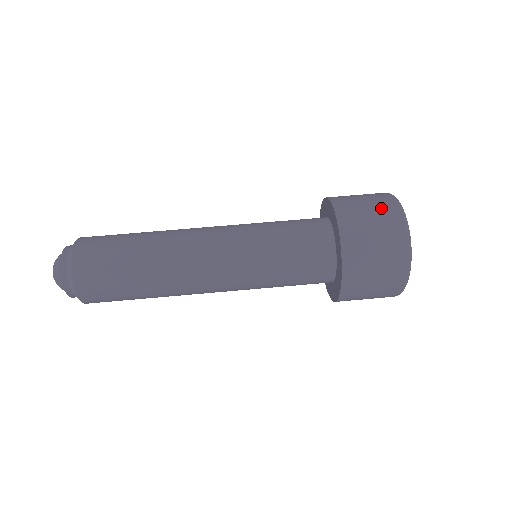
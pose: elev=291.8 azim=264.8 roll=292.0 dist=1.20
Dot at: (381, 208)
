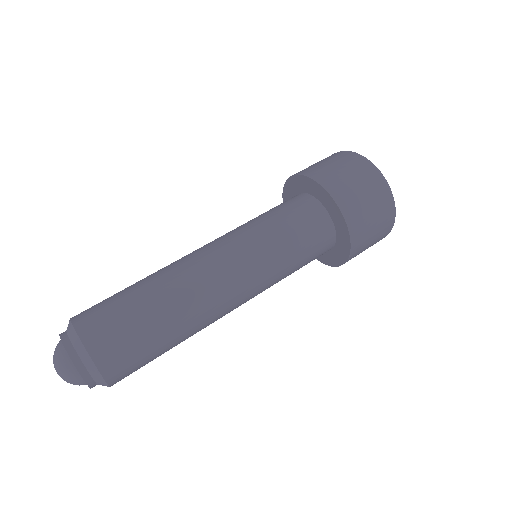
Dot at: (351, 164)
